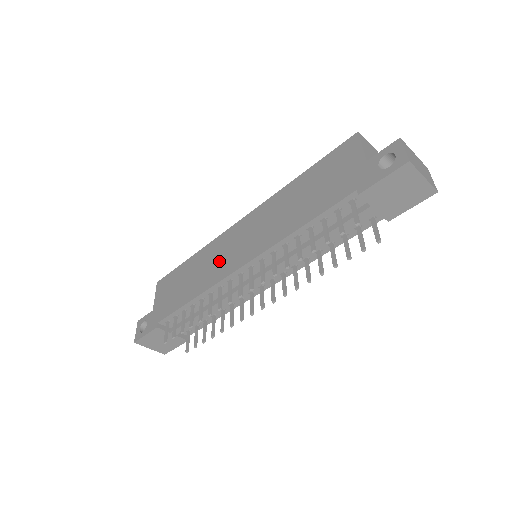
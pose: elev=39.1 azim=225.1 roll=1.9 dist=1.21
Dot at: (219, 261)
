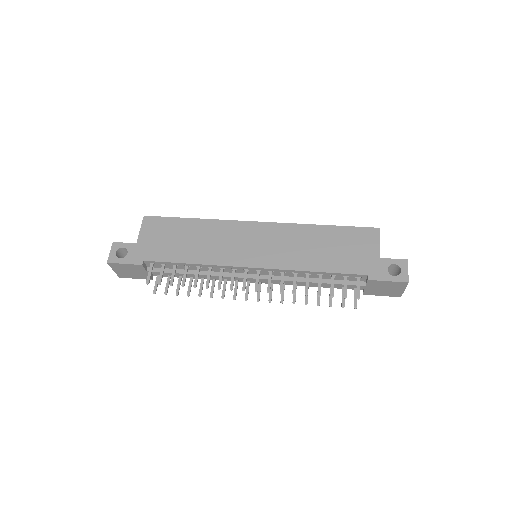
Dot at: (229, 246)
